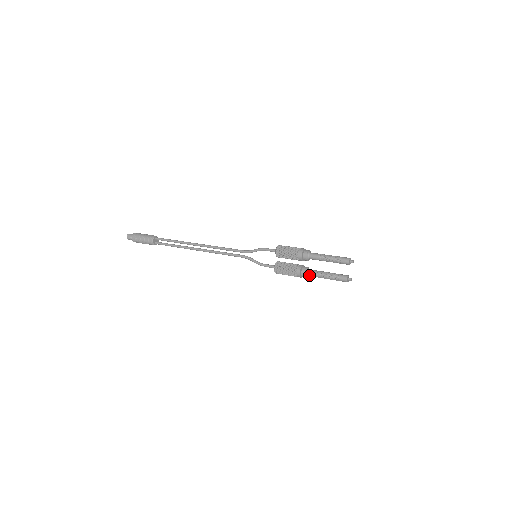
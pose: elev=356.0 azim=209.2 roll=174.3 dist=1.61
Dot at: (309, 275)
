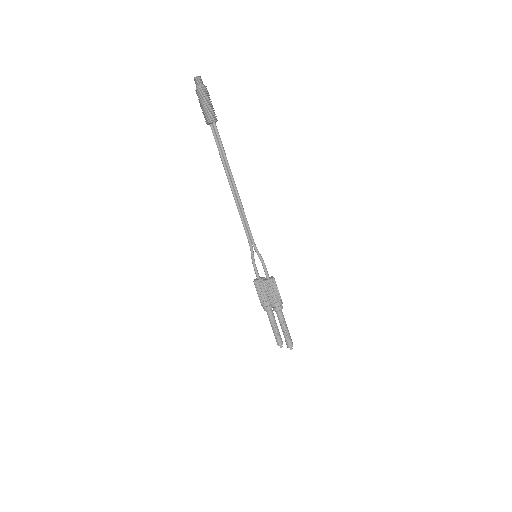
Dot at: (267, 312)
